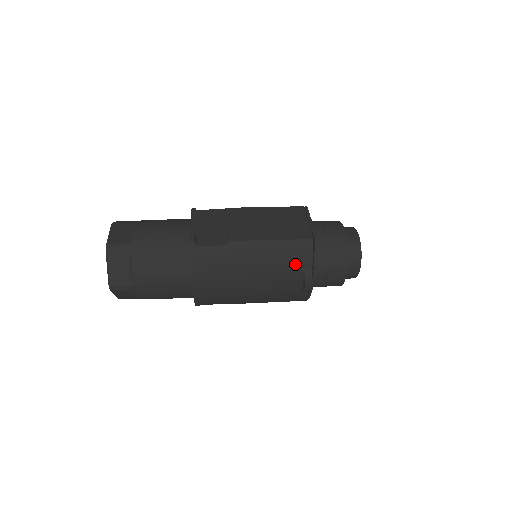
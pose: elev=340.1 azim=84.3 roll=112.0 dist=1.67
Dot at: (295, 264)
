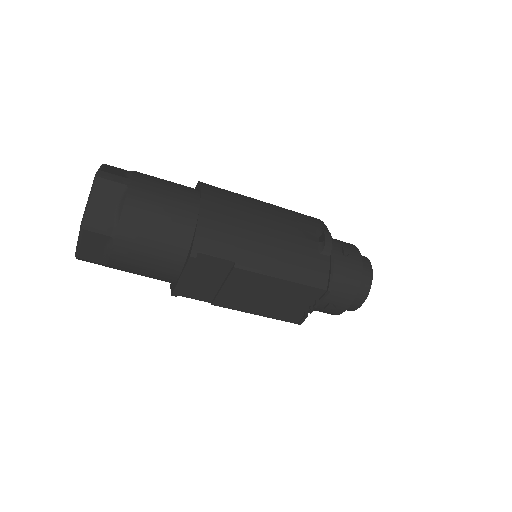
Dot at: (307, 221)
